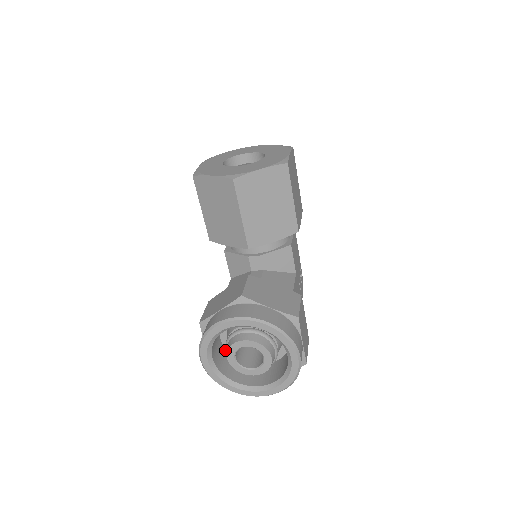
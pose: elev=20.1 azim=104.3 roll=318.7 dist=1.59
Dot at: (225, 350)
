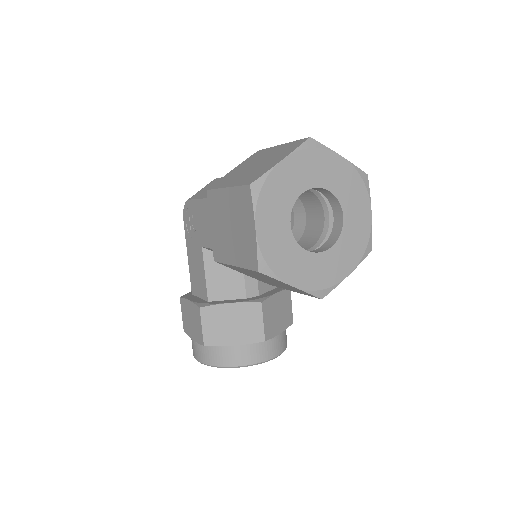
Dot at: occluded
